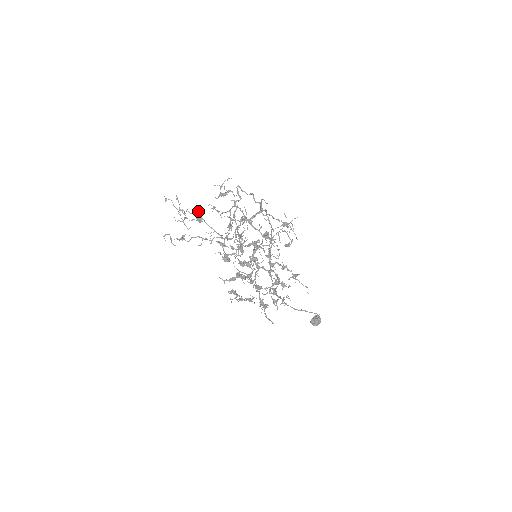
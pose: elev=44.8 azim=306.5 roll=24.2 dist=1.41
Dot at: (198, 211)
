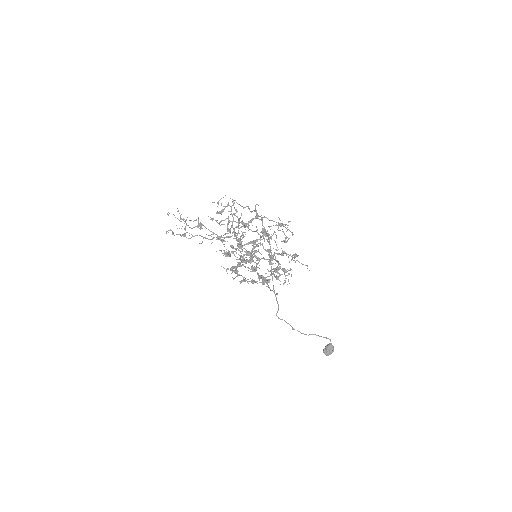
Dot at: (198, 219)
